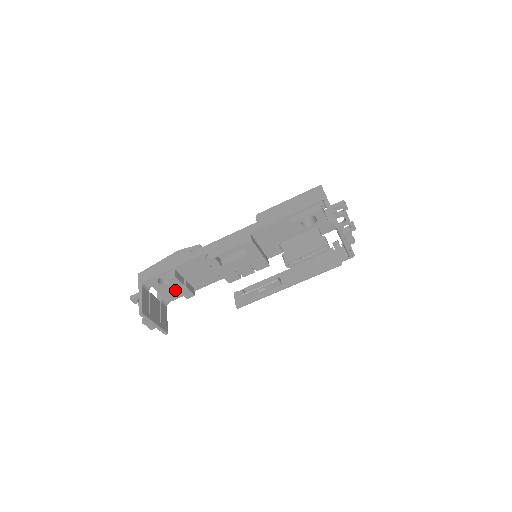
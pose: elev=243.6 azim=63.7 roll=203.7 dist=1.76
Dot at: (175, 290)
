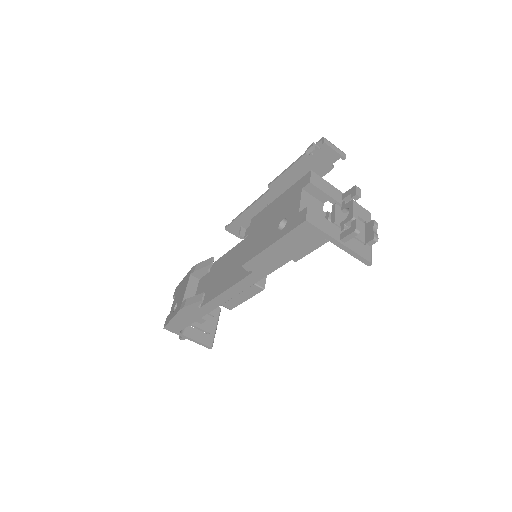
Dot at: occluded
